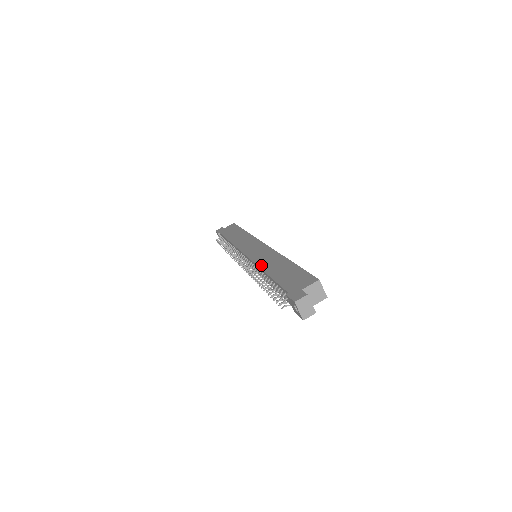
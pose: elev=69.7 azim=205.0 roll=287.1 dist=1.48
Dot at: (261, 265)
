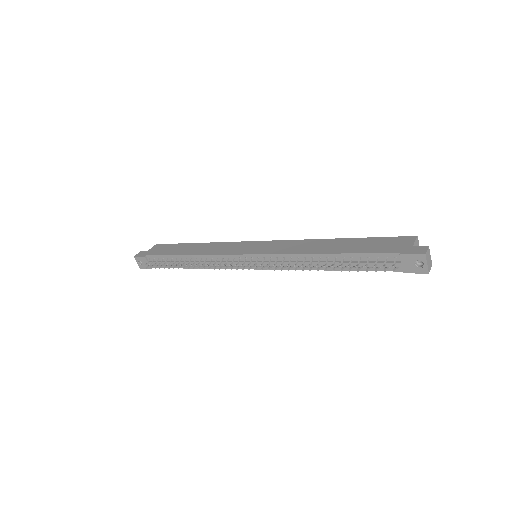
Dot at: (303, 252)
